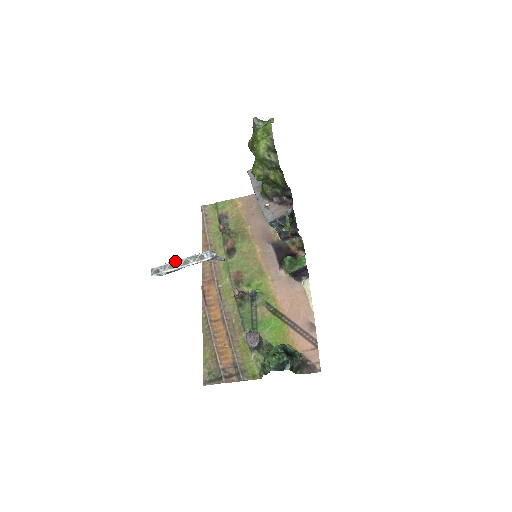
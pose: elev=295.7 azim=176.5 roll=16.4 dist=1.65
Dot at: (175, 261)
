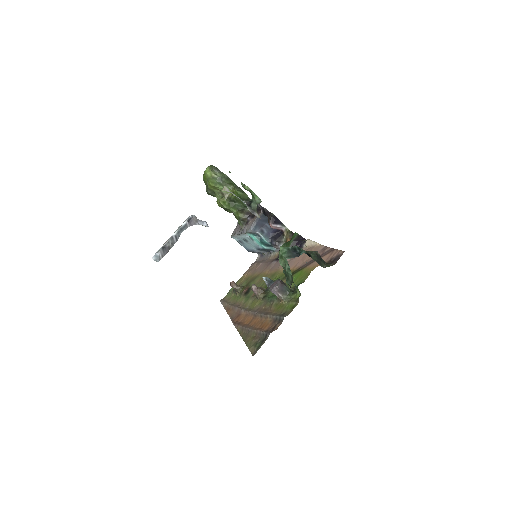
Dot at: (167, 240)
